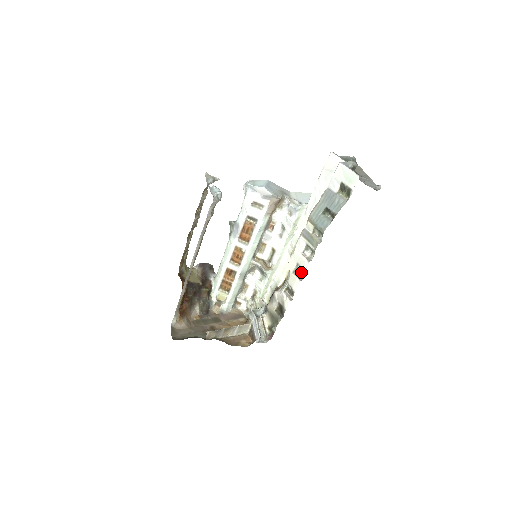
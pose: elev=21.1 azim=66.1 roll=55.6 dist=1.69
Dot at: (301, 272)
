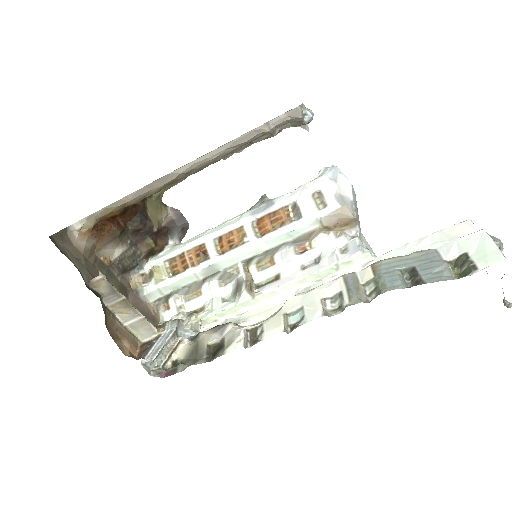
Dot at: (296, 323)
